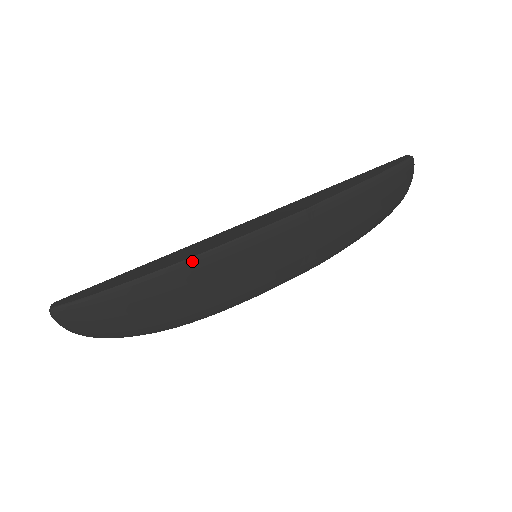
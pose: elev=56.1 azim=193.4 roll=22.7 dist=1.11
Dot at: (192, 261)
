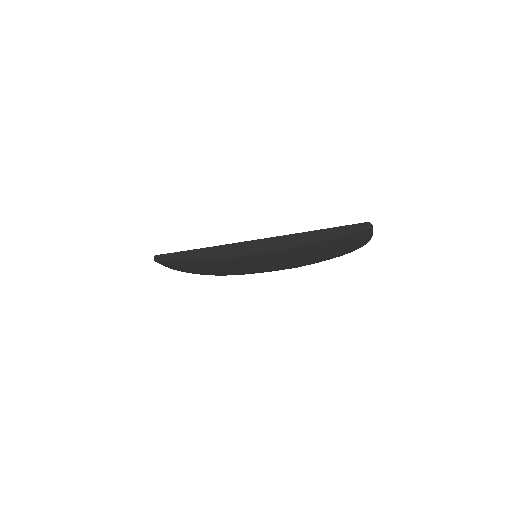
Dot at: (212, 260)
